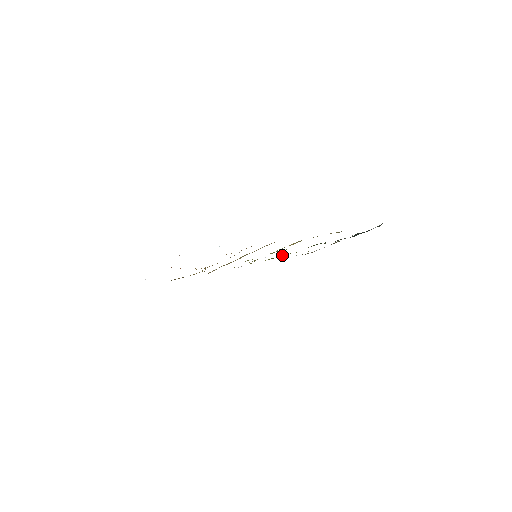
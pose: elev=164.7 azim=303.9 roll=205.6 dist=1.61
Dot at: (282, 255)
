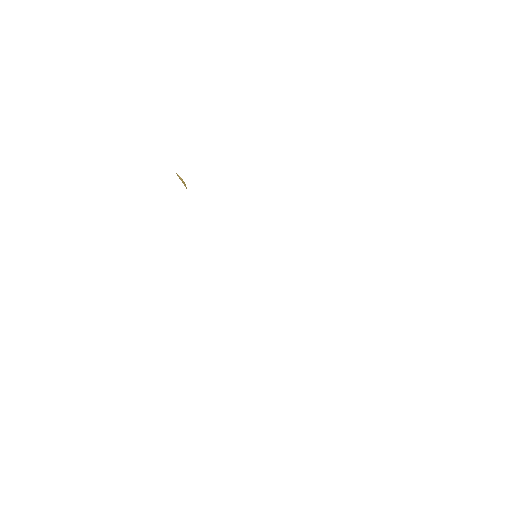
Dot at: occluded
